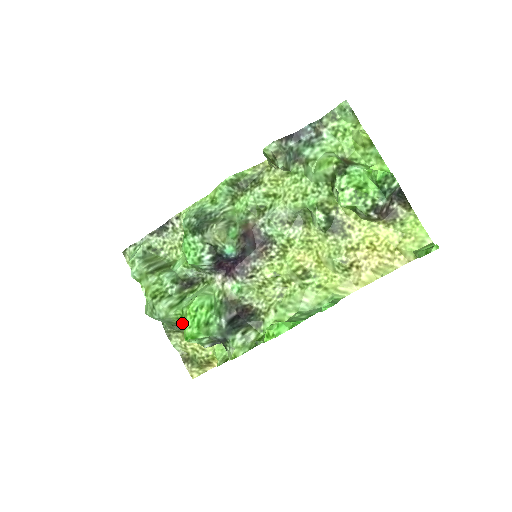
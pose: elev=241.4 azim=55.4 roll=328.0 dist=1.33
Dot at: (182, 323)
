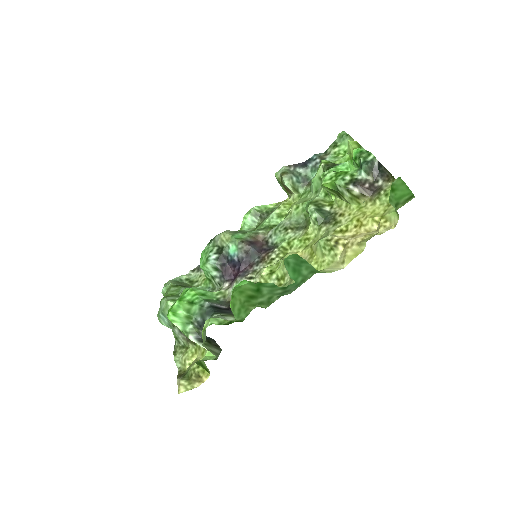
Dot at: occluded
